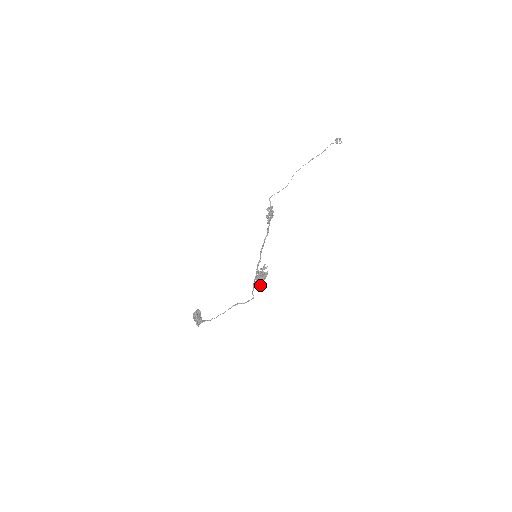
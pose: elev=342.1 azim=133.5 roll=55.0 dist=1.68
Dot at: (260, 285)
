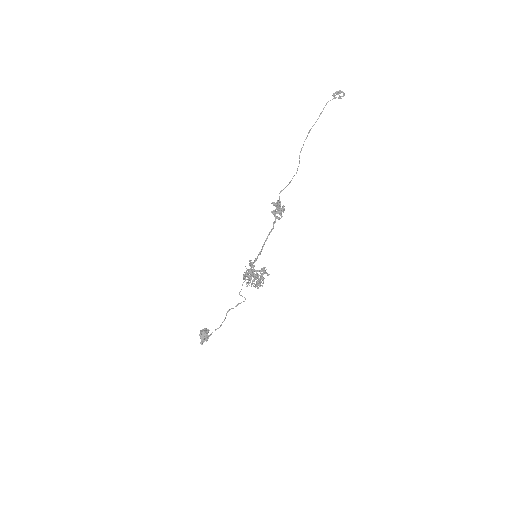
Dot at: (258, 285)
